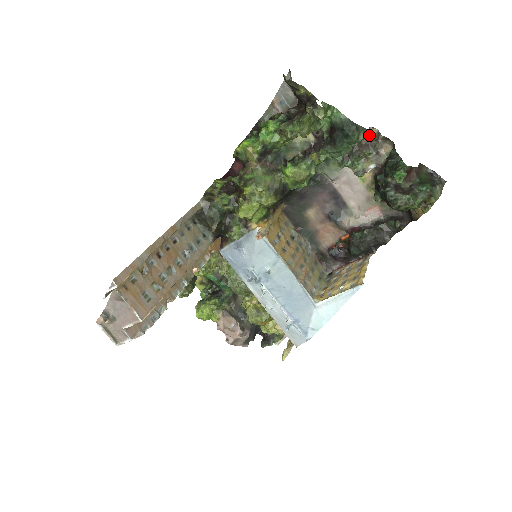
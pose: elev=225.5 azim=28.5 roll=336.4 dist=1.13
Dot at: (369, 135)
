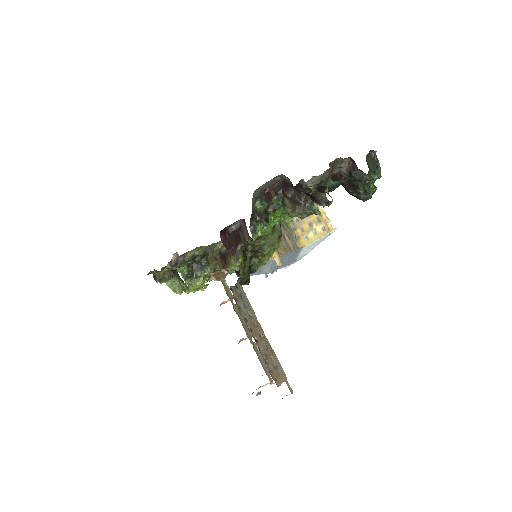
Dot at: (334, 162)
